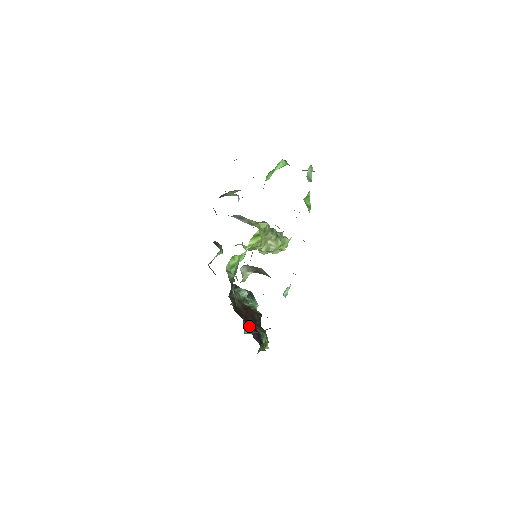
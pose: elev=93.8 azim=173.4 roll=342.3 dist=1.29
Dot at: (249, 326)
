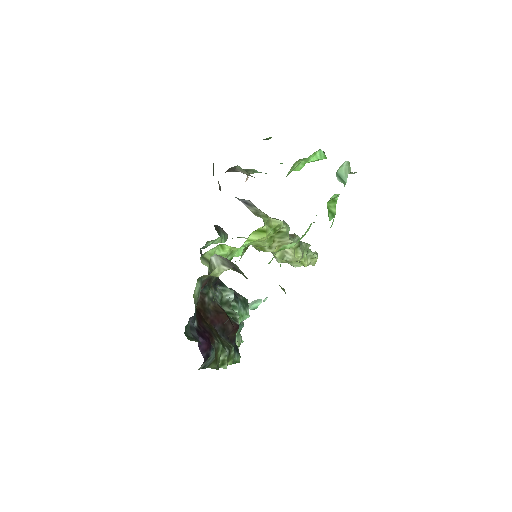
Dot at: (195, 330)
